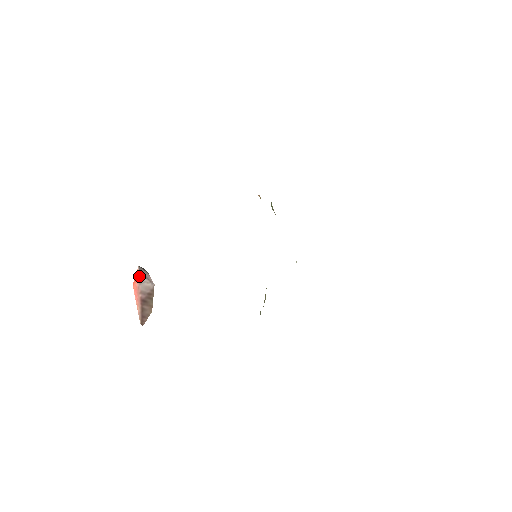
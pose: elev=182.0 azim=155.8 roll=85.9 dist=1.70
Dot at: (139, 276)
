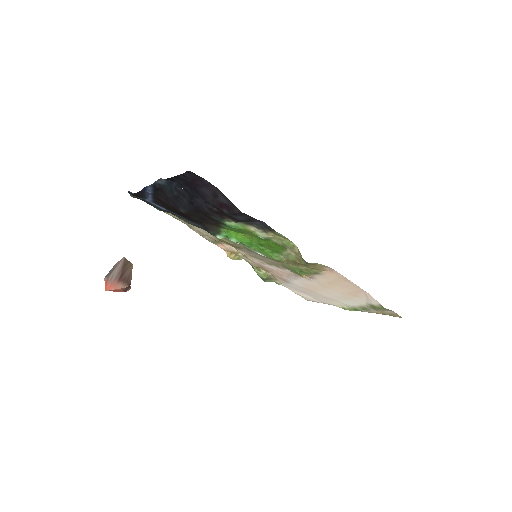
Dot at: (108, 279)
